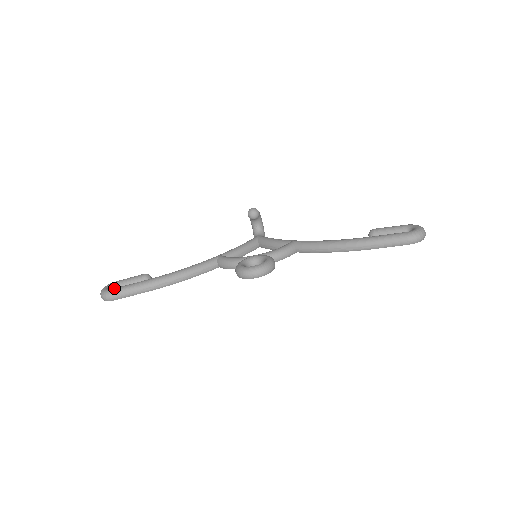
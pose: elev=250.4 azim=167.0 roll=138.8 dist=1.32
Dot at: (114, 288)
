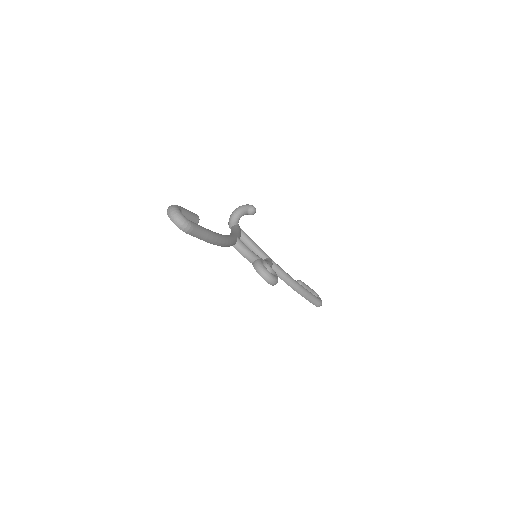
Dot at: (193, 222)
